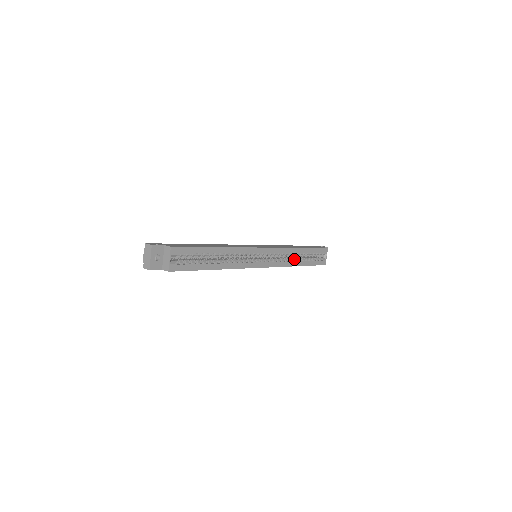
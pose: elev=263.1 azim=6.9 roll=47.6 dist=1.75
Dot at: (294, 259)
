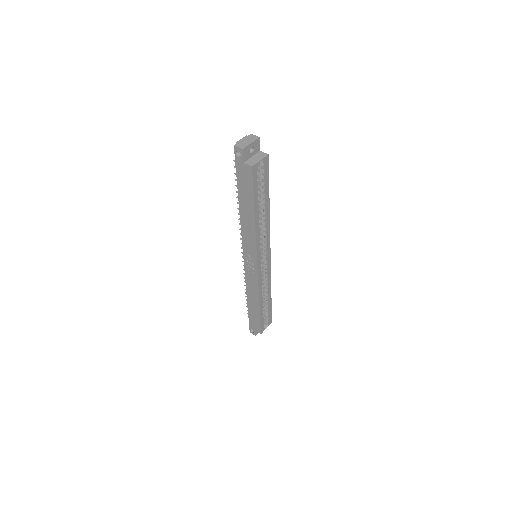
Dot at: (262, 296)
